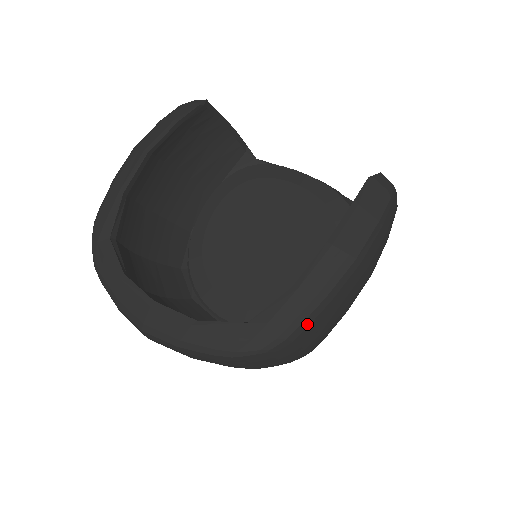
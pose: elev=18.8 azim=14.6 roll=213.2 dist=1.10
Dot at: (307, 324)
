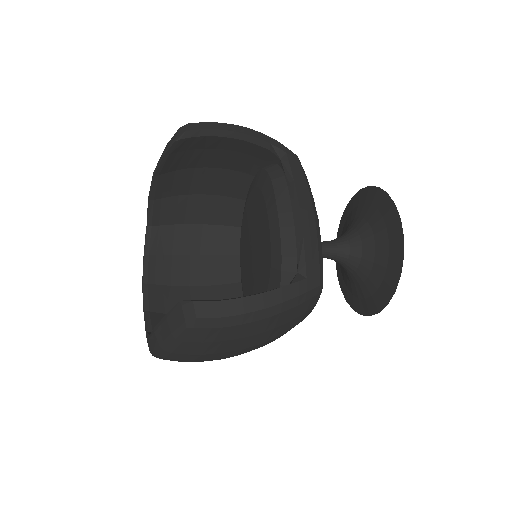
Dot at: (159, 358)
